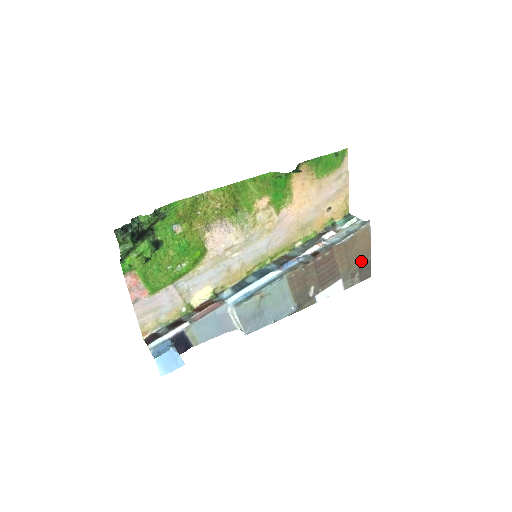
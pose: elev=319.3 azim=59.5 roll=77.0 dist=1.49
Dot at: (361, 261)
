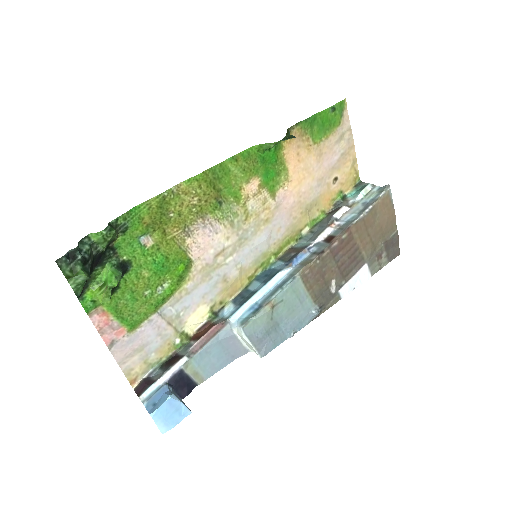
Dot at: (386, 237)
